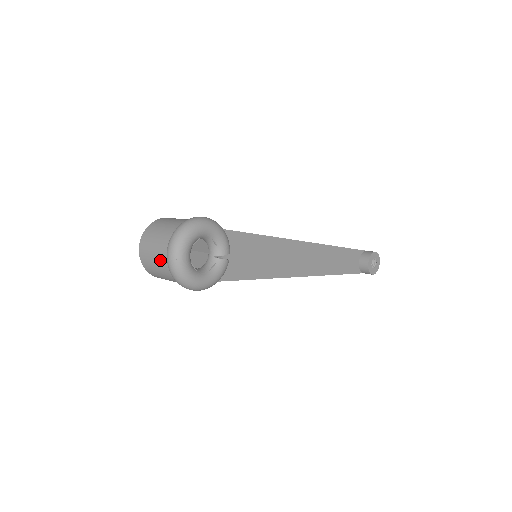
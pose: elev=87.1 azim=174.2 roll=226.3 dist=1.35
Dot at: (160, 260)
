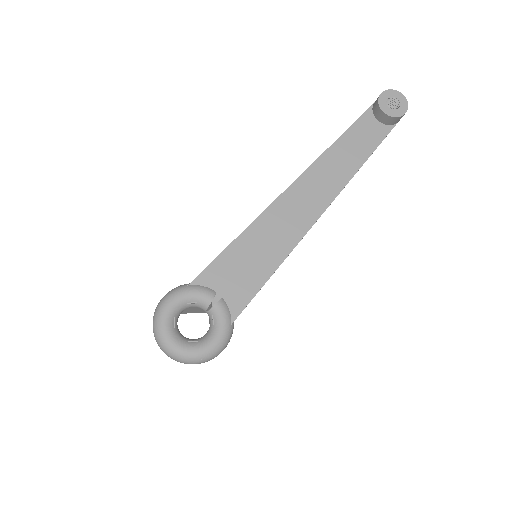
Dot at: occluded
